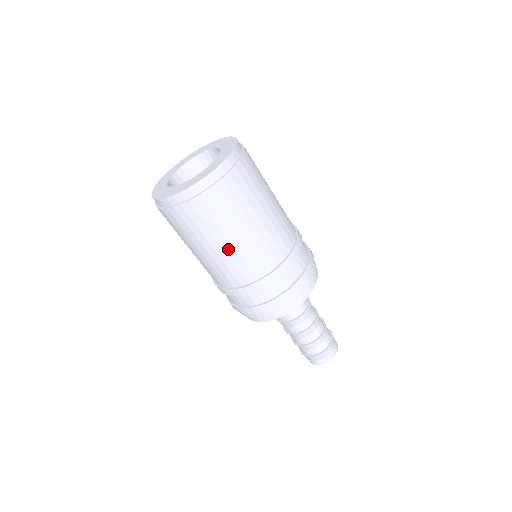
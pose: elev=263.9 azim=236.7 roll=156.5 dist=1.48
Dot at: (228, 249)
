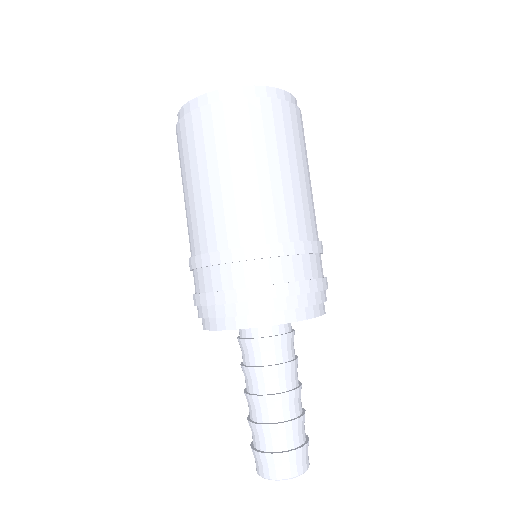
Dot at: (225, 185)
